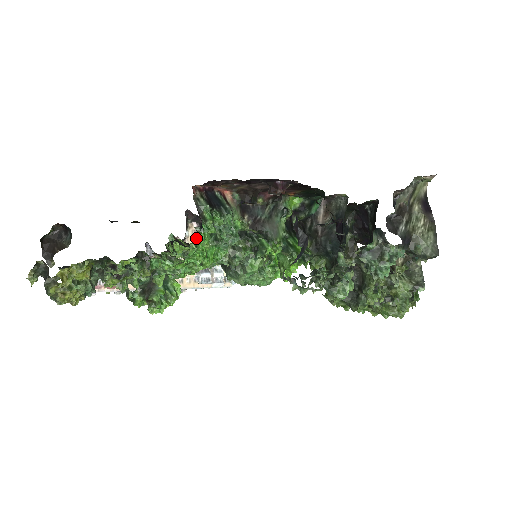
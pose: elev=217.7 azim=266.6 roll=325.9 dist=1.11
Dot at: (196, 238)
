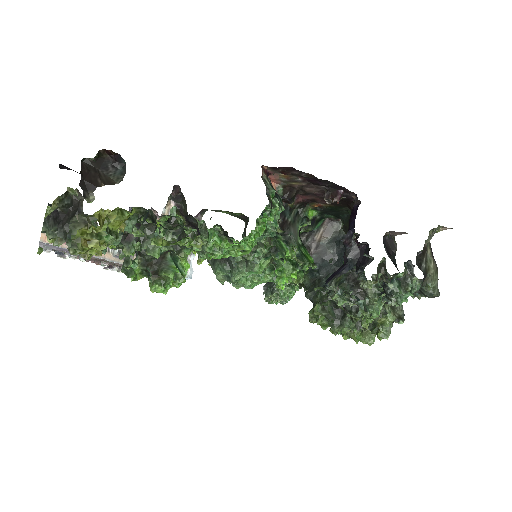
Dot at: (256, 221)
